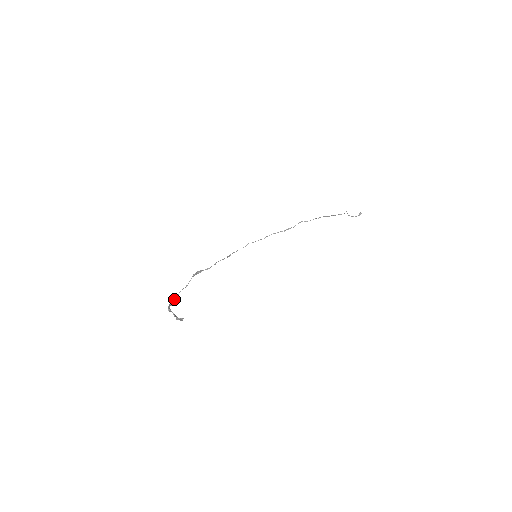
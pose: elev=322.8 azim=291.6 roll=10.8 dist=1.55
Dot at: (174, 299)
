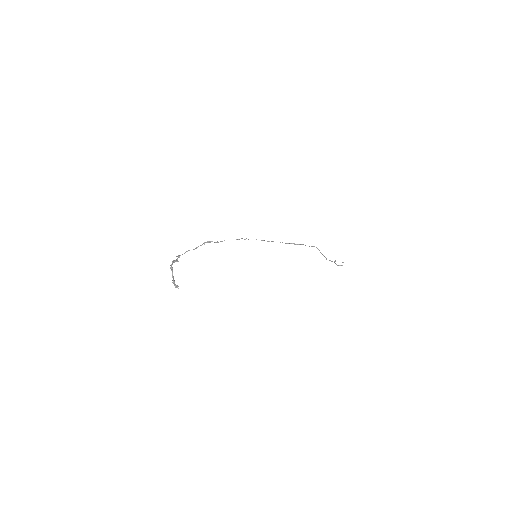
Dot at: (179, 257)
